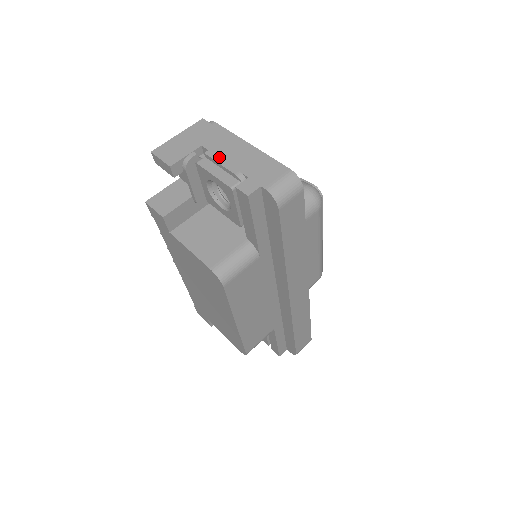
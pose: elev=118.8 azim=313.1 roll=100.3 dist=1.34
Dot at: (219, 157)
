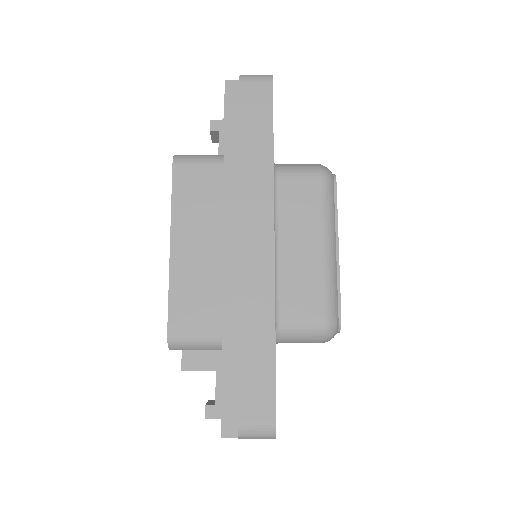
Dot at: occluded
